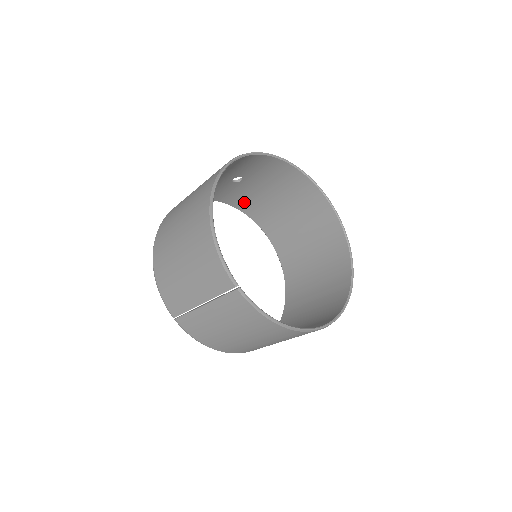
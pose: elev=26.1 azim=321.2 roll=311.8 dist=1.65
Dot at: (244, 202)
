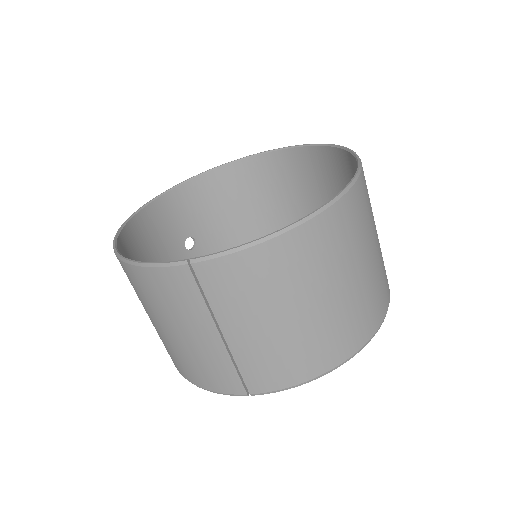
Dot at: occluded
